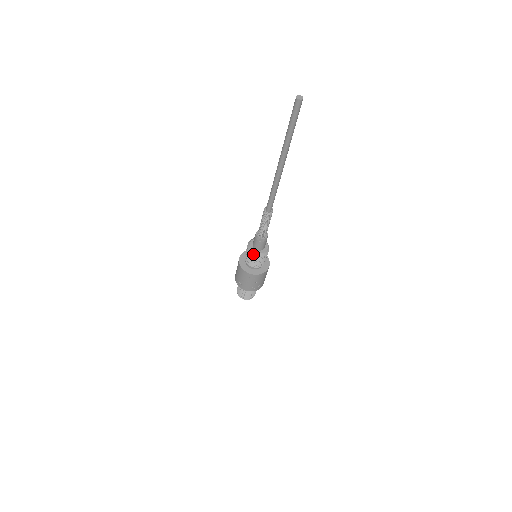
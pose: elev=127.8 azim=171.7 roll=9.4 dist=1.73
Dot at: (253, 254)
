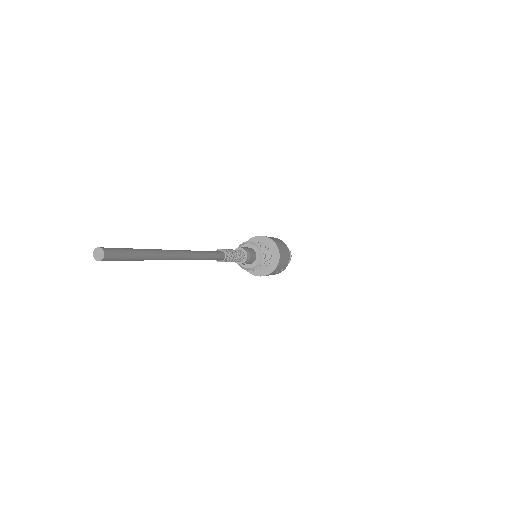
Dot at: (247, 270)
